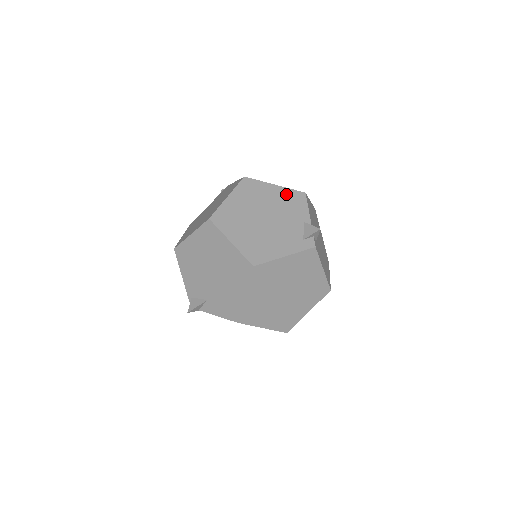
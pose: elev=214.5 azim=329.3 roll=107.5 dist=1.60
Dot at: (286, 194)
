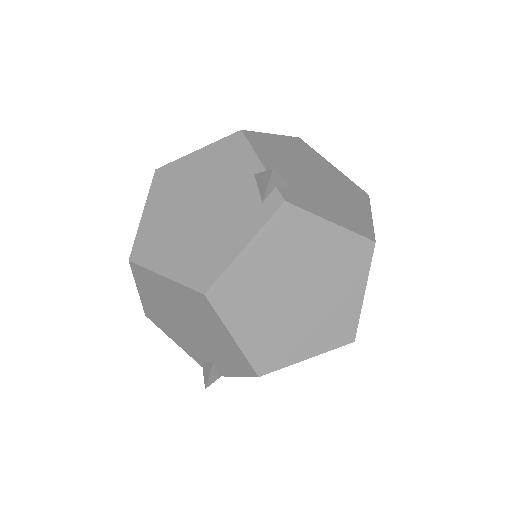
Dot at: (215, 152)
